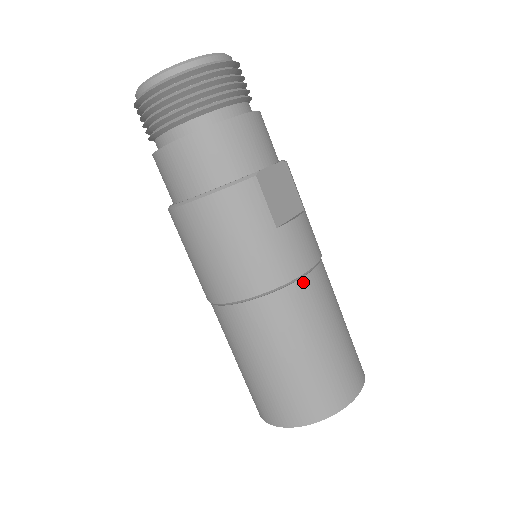
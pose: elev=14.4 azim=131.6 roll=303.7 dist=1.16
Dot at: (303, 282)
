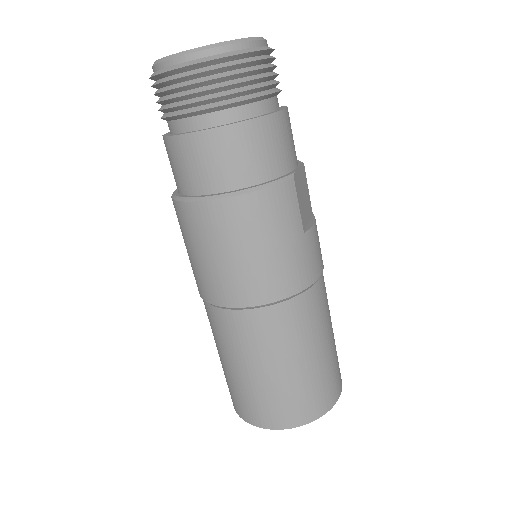
Dot at: (316, 287)
